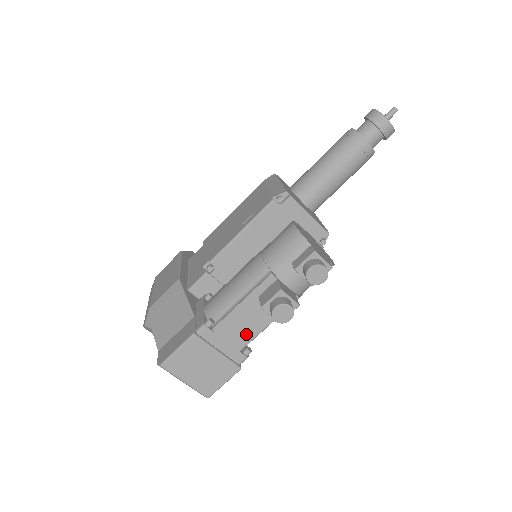
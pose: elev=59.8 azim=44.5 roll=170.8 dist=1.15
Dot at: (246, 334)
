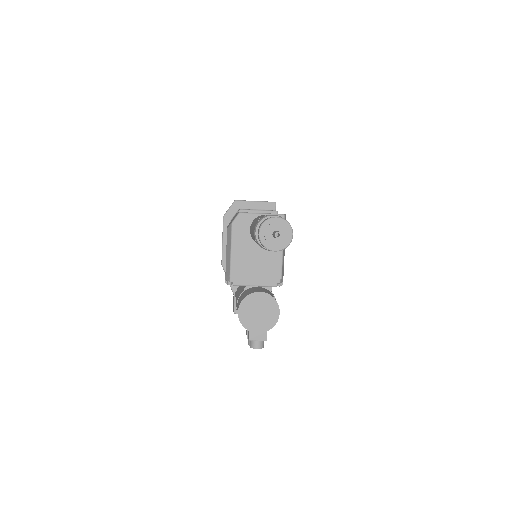
Dot at: occluded
